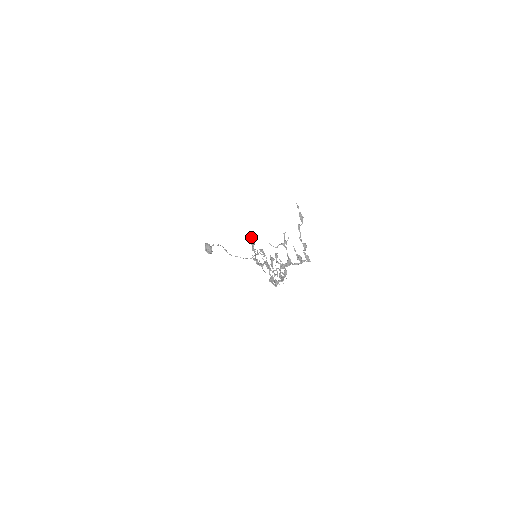
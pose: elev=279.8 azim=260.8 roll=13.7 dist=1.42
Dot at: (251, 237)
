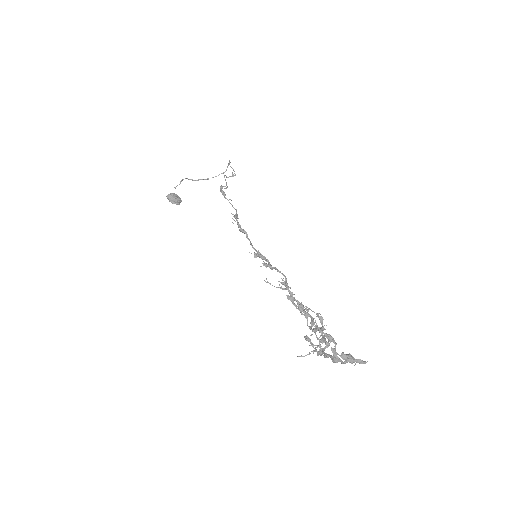
Dot at: occluded
